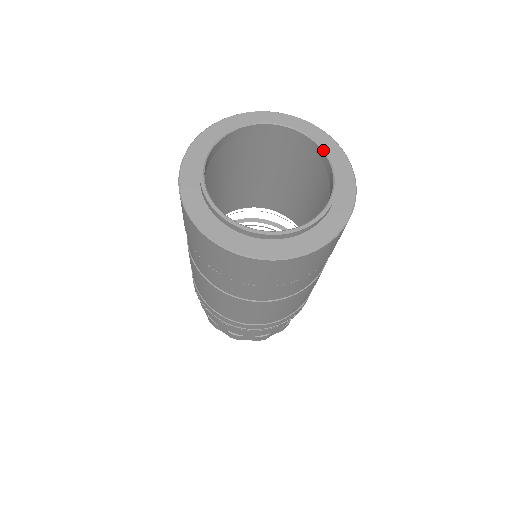
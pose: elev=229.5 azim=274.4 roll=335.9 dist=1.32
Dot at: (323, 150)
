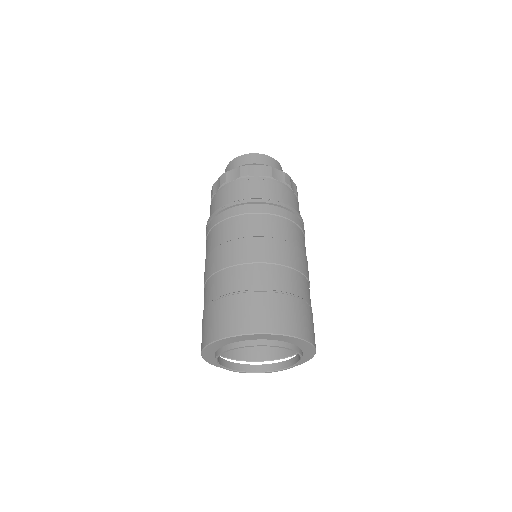
Dot at: occluded
